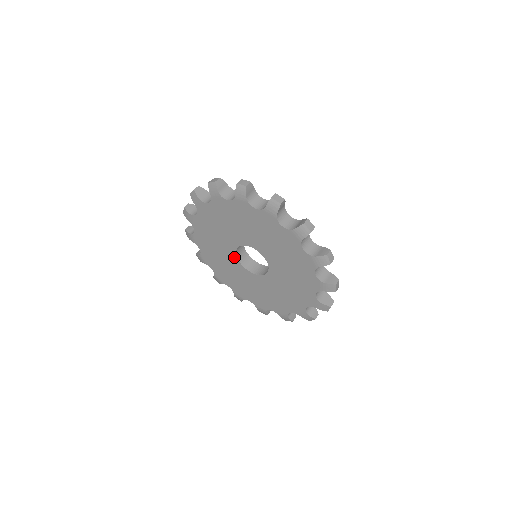
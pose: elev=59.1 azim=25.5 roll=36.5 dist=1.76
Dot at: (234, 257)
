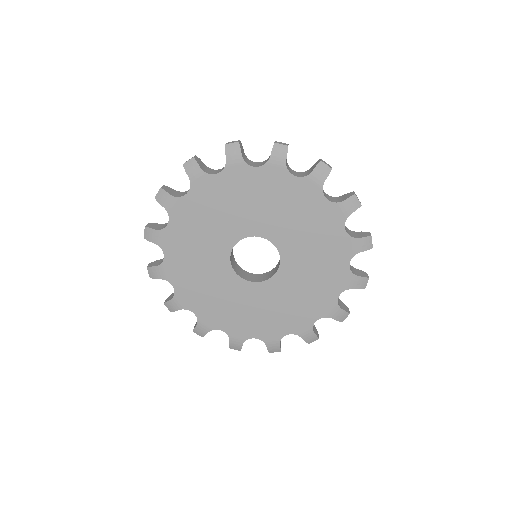
Dot at: (244, 284)
